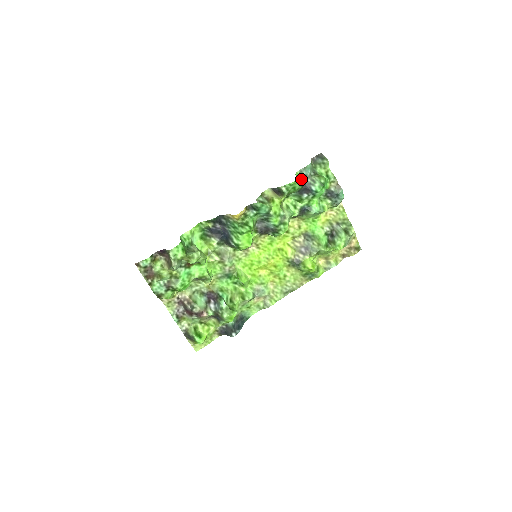
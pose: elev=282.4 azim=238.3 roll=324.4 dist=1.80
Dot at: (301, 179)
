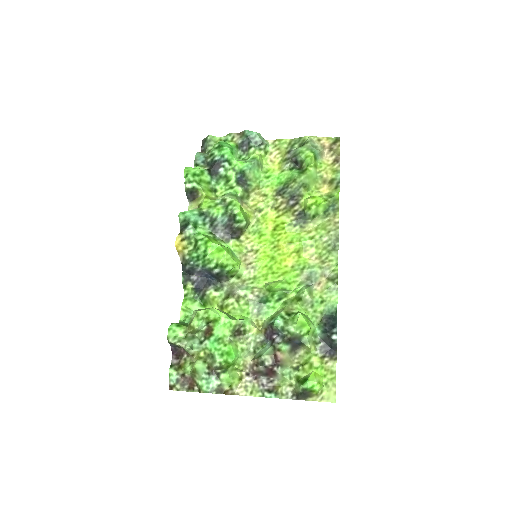
Dot at: (203, 168)
